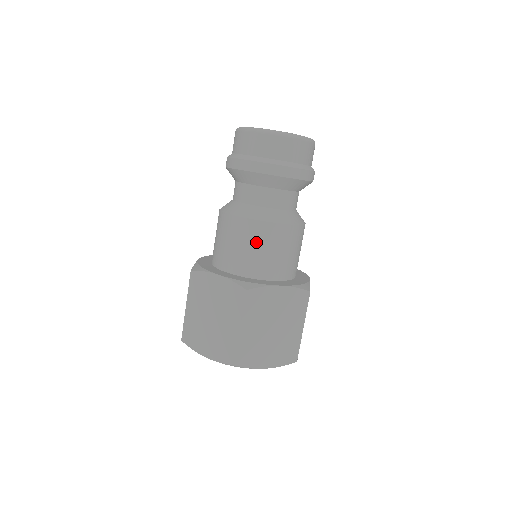
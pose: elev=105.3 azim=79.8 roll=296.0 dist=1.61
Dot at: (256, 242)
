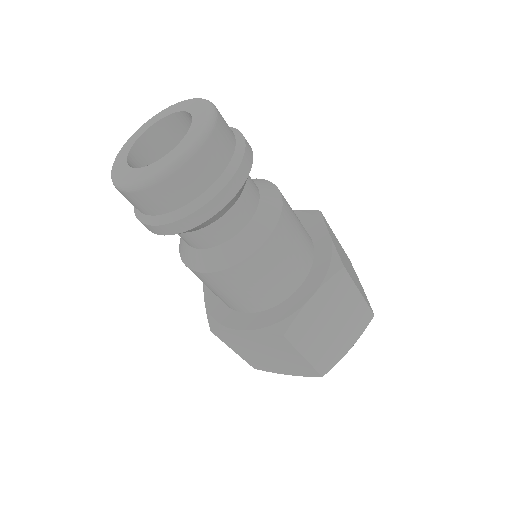
Dot at: (251, 281)
